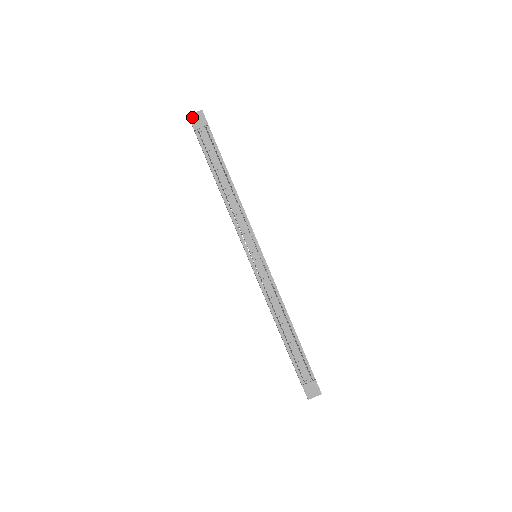
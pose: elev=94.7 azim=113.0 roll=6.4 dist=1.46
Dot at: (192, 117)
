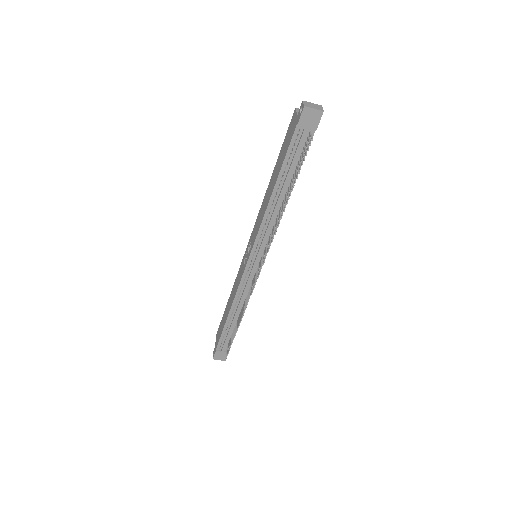
Dot at: (307, 111)
